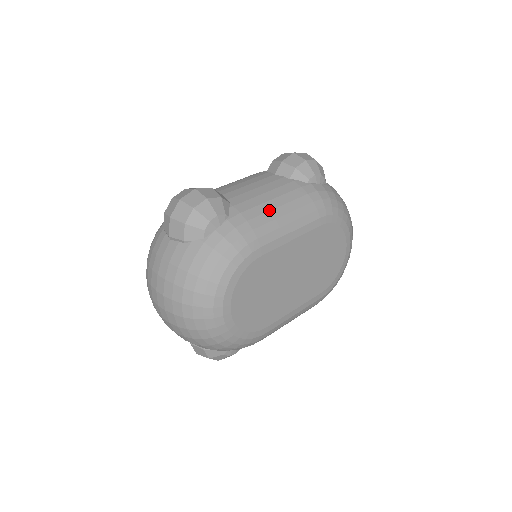
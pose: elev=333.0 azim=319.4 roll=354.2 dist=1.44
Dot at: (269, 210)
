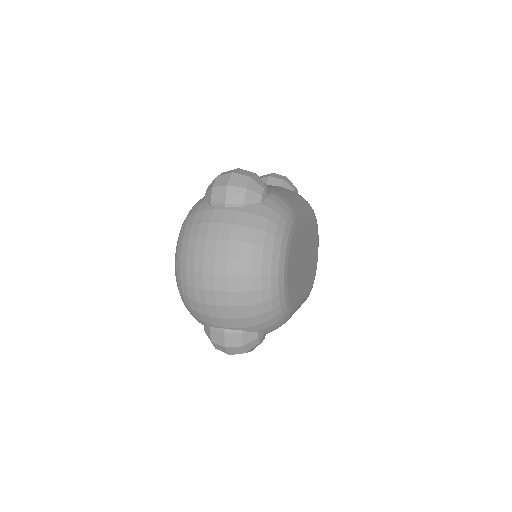
Dot at: (289, 196)
